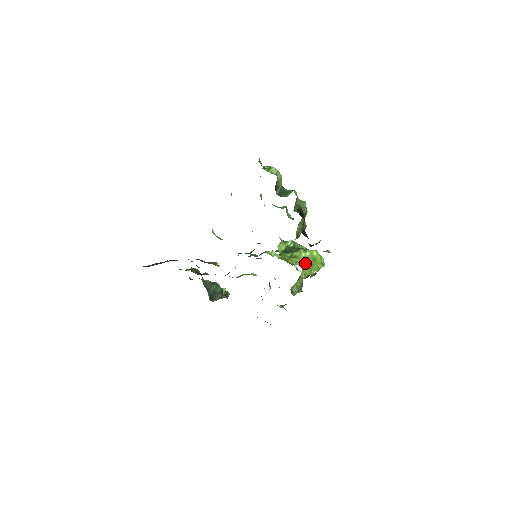
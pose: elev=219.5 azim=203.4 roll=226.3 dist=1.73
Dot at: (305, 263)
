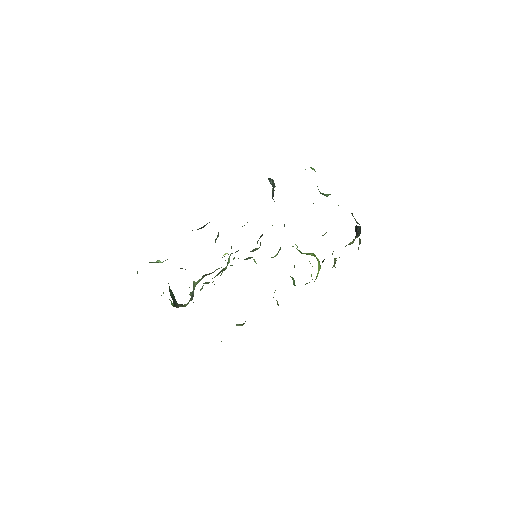
Dot at: (318, 267)
